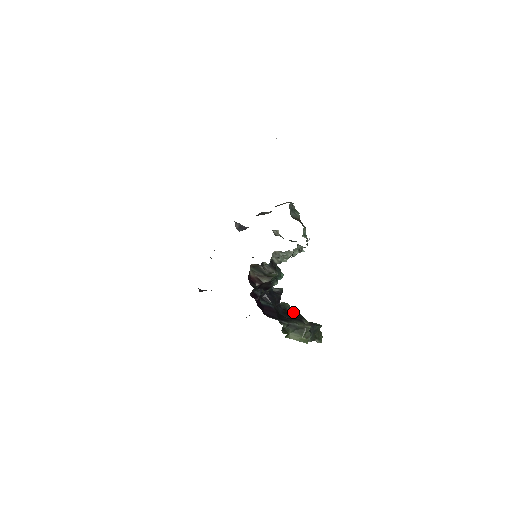
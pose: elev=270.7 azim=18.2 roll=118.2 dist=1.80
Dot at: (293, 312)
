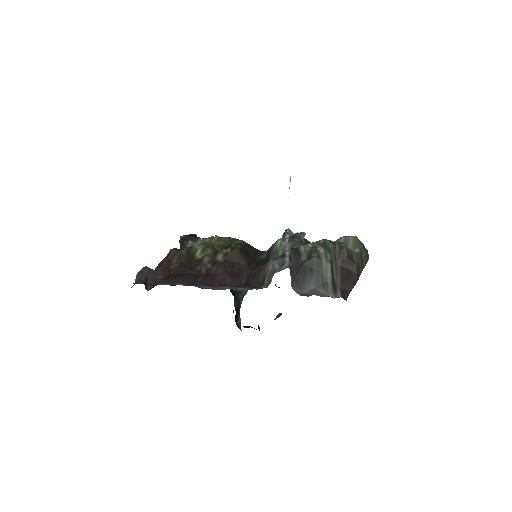
Dot at: occluded
